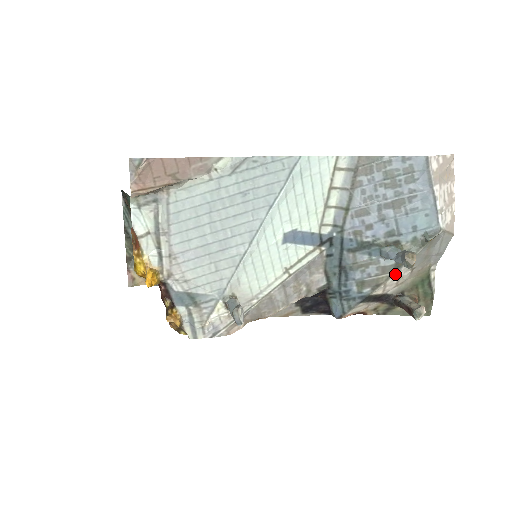
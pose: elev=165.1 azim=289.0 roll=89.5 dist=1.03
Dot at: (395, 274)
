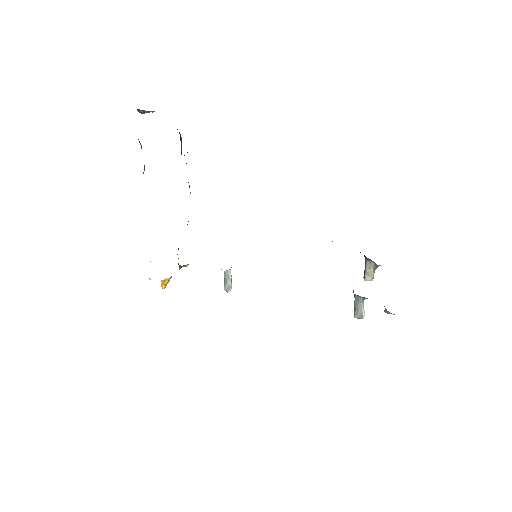
Dot at: occluded
